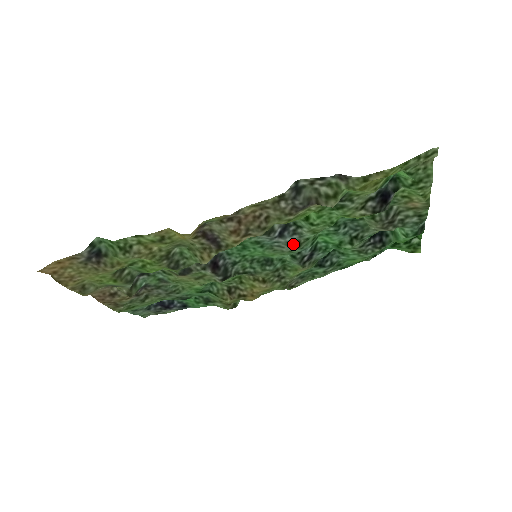
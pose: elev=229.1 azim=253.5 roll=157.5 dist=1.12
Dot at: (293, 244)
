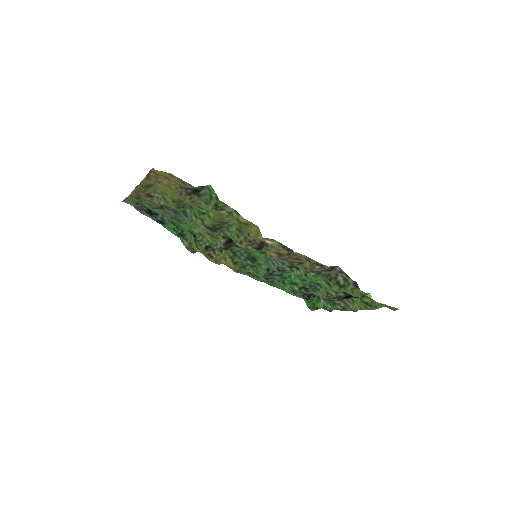
Dot at: (281, 269)
